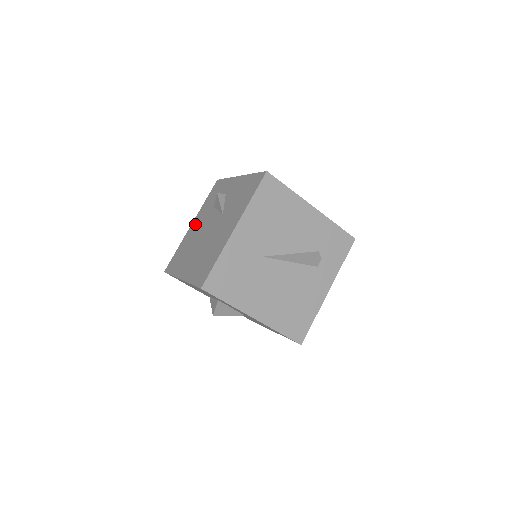
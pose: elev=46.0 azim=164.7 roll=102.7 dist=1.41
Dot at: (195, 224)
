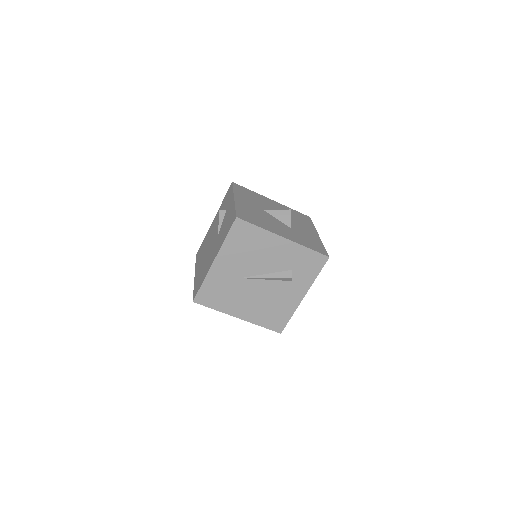
Dot at: (213, 223)
